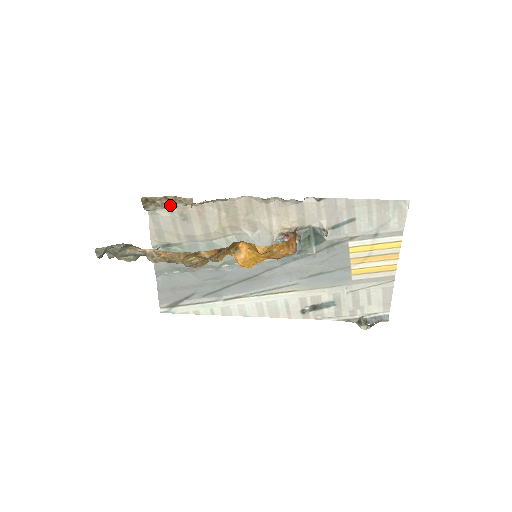
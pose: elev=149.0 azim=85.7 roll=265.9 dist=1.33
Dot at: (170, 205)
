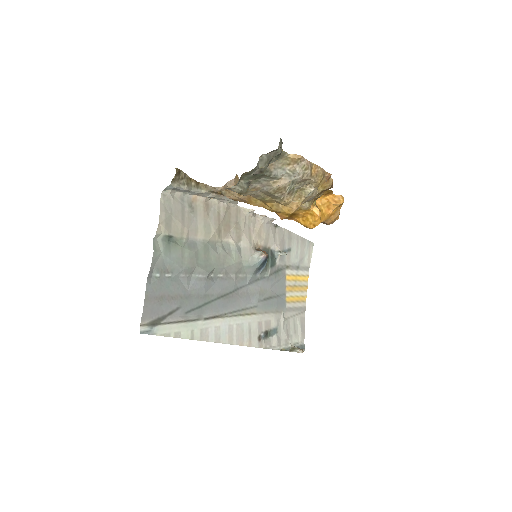
Dot at: (191, 188)
